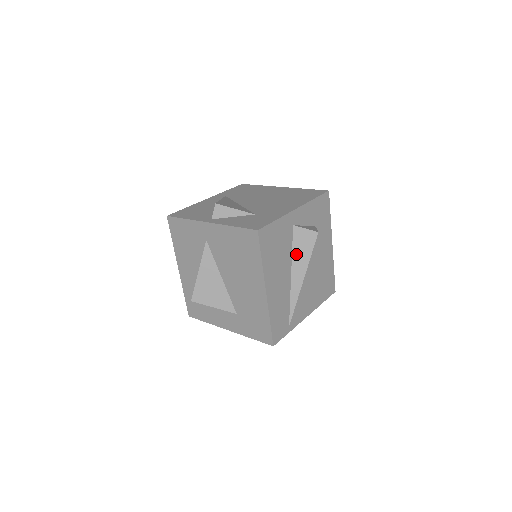
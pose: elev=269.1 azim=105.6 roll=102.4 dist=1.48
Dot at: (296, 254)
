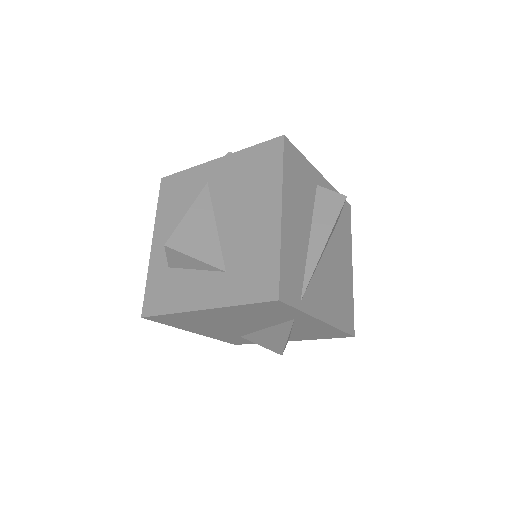
Dot at: (318, 214)
